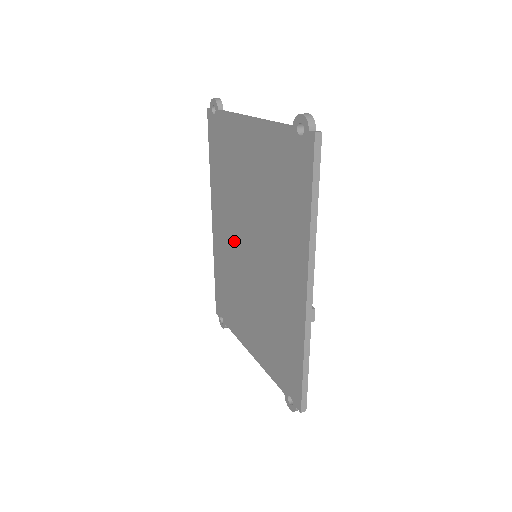
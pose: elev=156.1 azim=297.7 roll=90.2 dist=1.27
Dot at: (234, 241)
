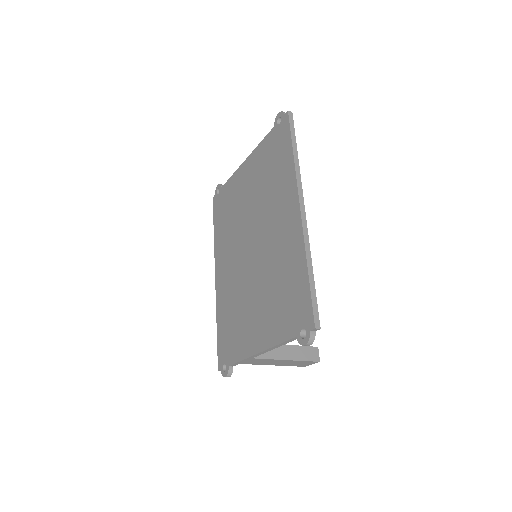
Dot at: (236, 262)
